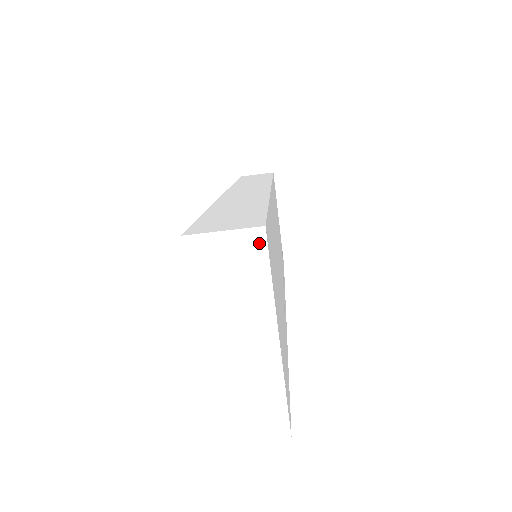
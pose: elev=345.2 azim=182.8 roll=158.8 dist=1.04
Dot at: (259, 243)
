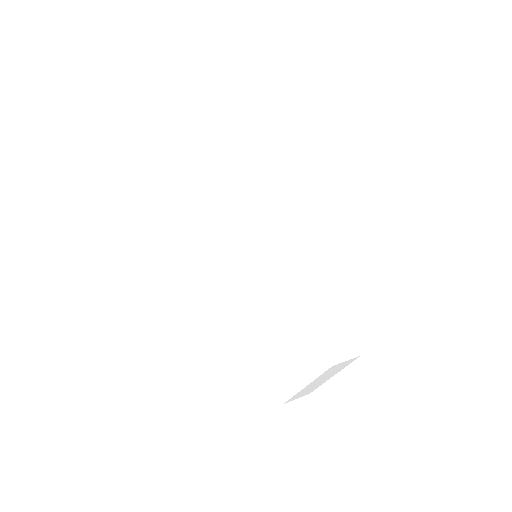
Dot at: (354, 359)
